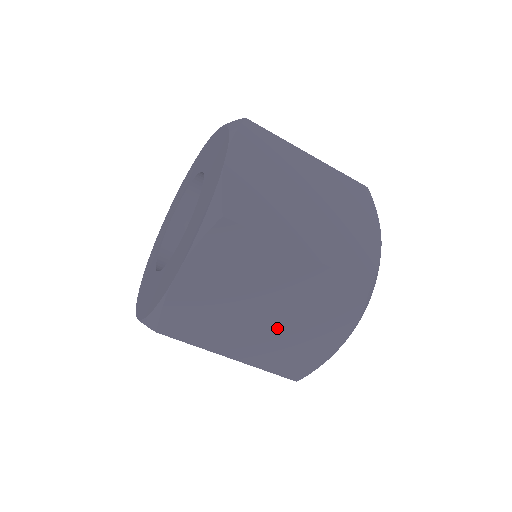
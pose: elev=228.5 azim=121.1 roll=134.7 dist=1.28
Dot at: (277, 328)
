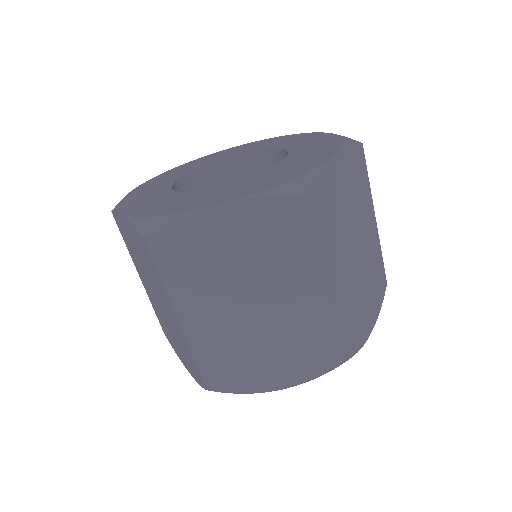
Dot at: (243, 329)
